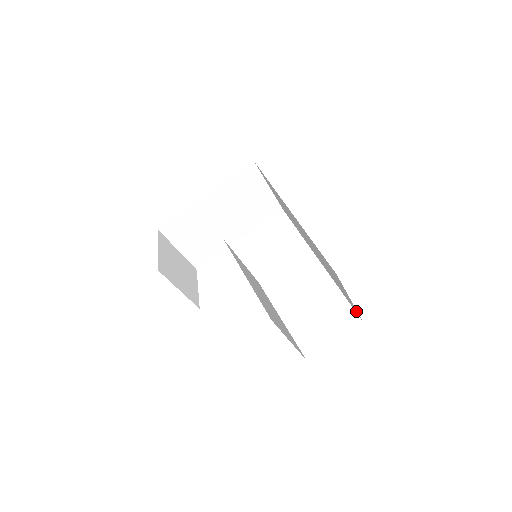
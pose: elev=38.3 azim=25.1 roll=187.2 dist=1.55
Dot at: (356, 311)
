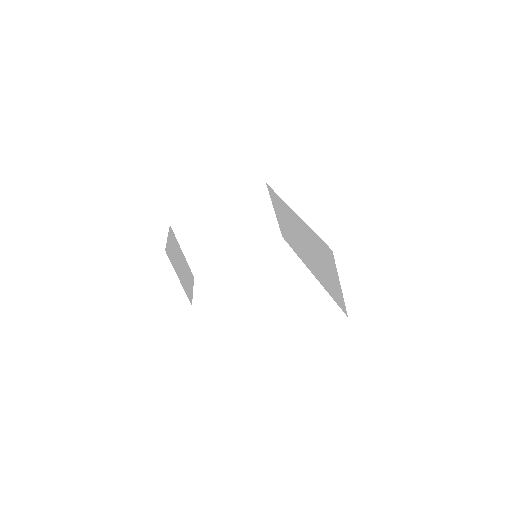
Dot at: (343, 305)
